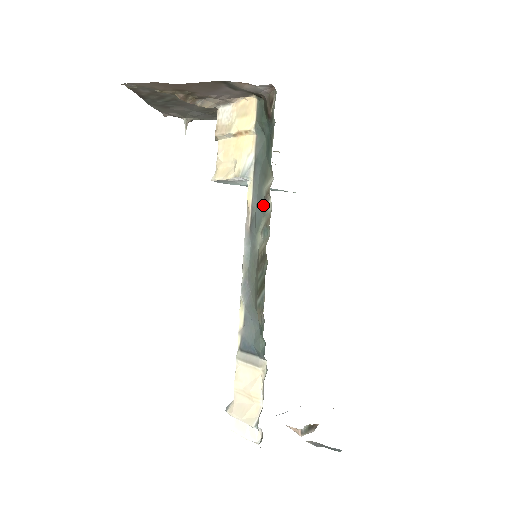
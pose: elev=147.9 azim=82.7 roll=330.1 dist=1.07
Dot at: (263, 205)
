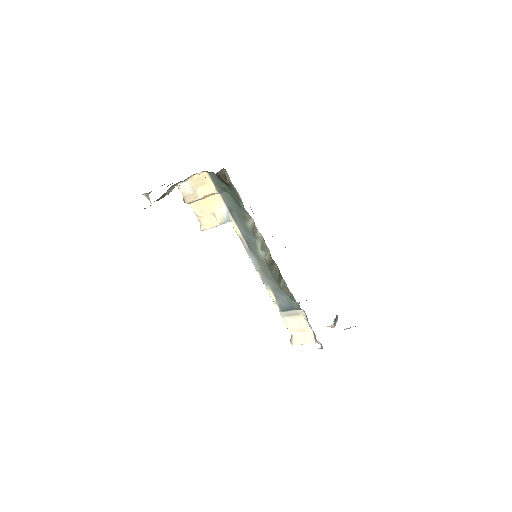
Dot at: (252, 234)
